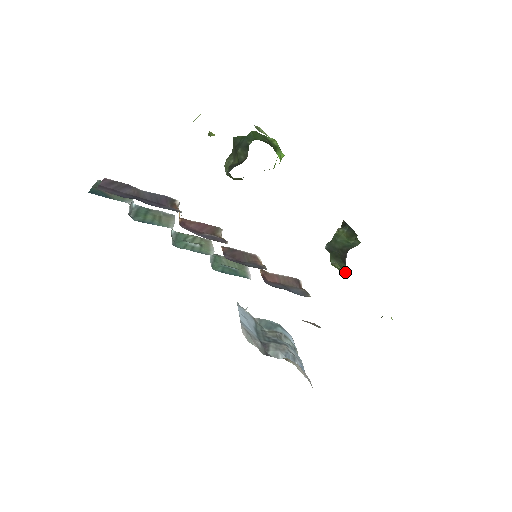
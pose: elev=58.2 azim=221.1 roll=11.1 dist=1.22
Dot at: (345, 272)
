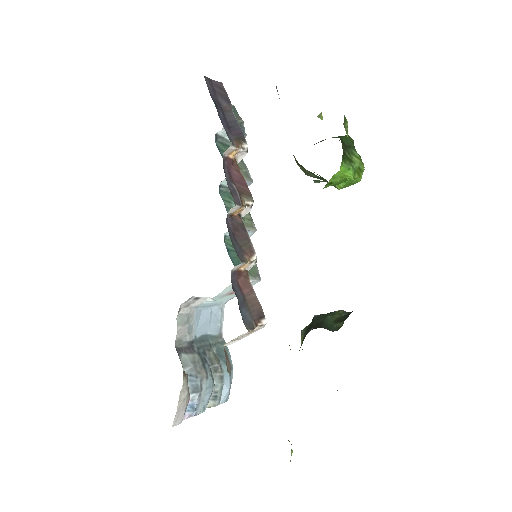
Dot at: occluded
